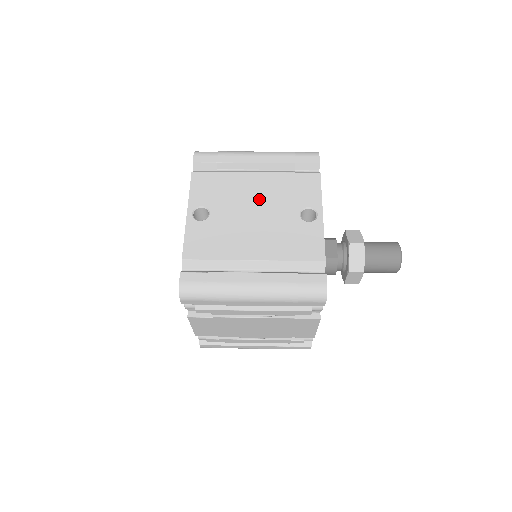
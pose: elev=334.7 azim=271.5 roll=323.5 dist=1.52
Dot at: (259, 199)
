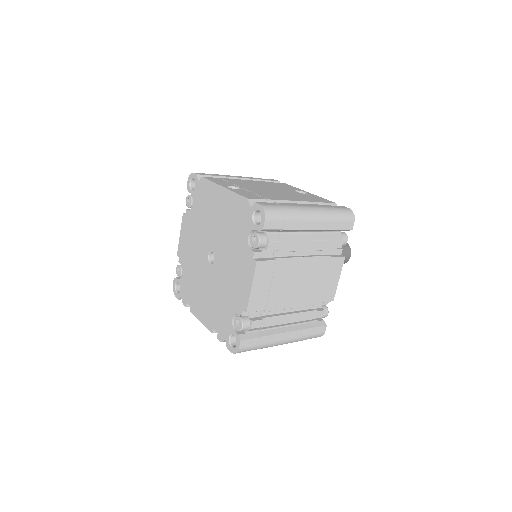
Dot at: (264, 186)
